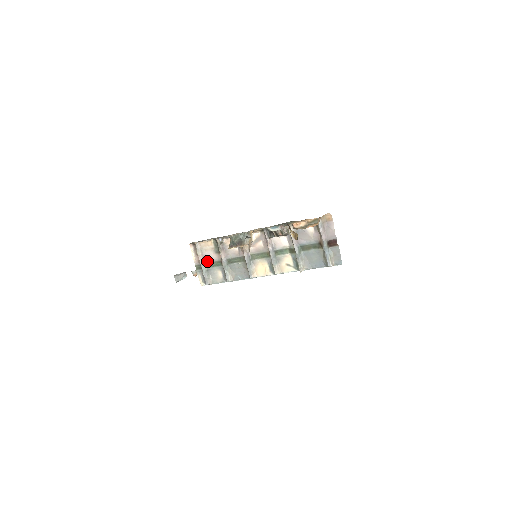
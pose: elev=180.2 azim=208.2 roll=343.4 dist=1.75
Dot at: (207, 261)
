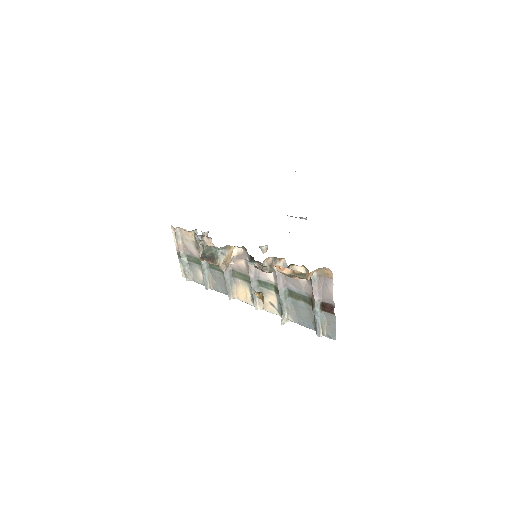
Dot at: (188, 253)
